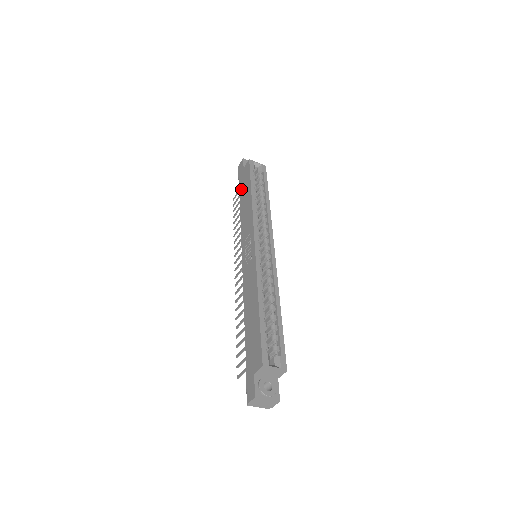
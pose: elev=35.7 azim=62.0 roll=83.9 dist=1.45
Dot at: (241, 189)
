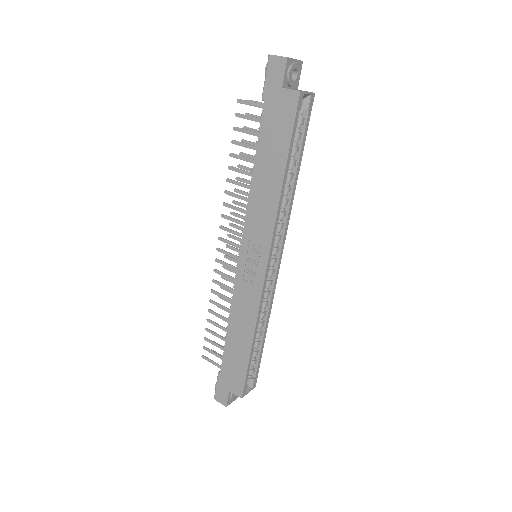
Dot at: (265, 130)
